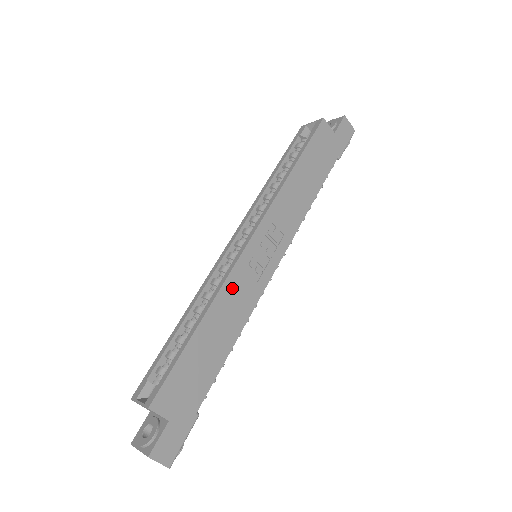
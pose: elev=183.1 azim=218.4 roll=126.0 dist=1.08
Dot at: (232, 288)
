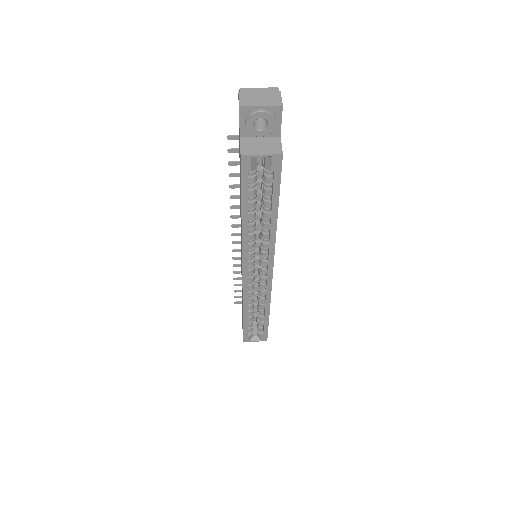
Dot at: occluded
